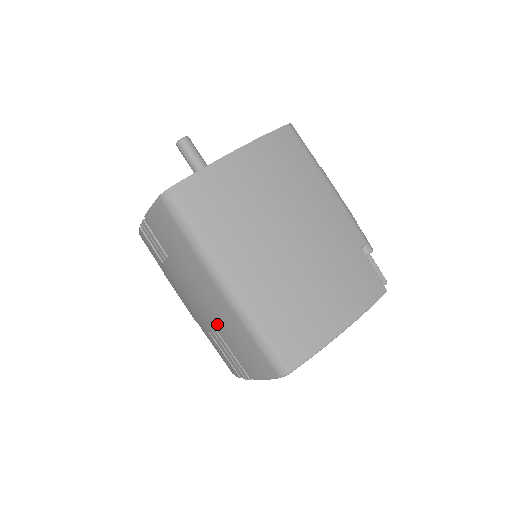
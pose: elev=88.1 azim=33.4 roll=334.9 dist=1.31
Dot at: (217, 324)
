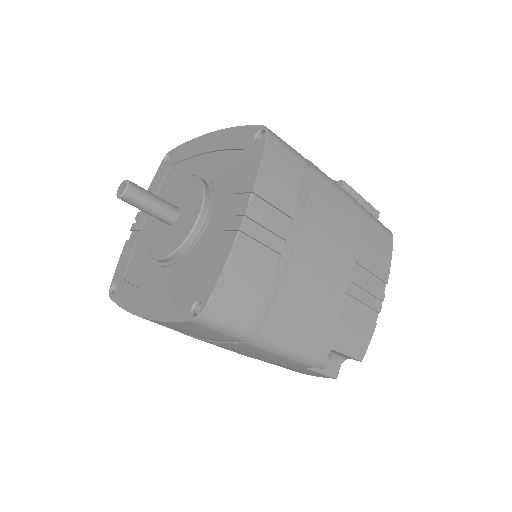
Dot at: occluded
